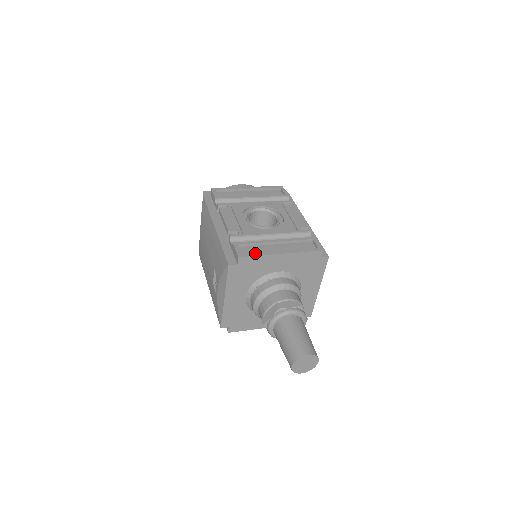
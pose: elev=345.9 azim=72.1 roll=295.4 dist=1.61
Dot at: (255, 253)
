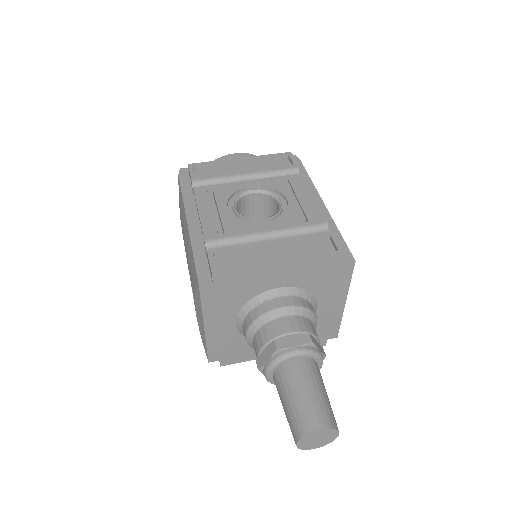
Dot at: (238, 266)
